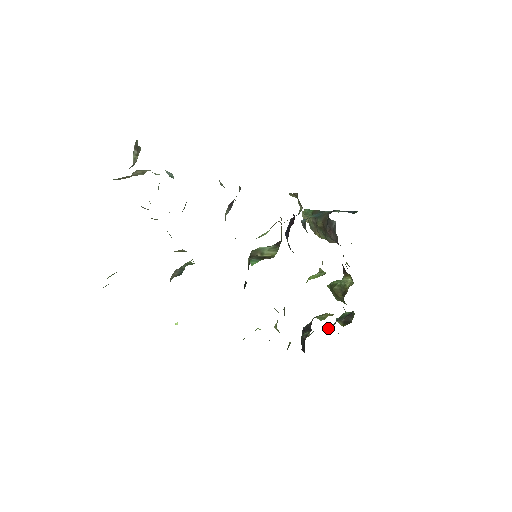
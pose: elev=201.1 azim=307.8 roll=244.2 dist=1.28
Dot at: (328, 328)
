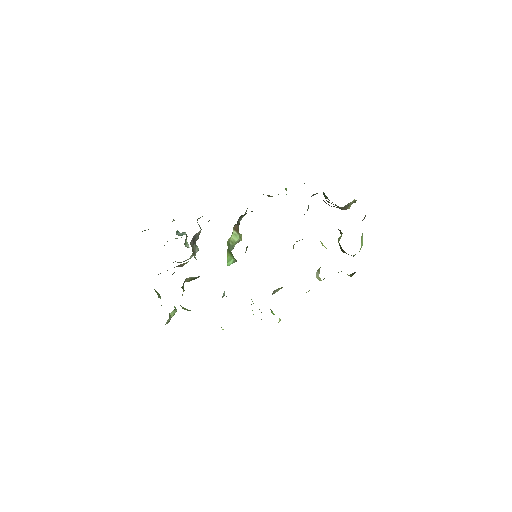
Dot at: occluded
